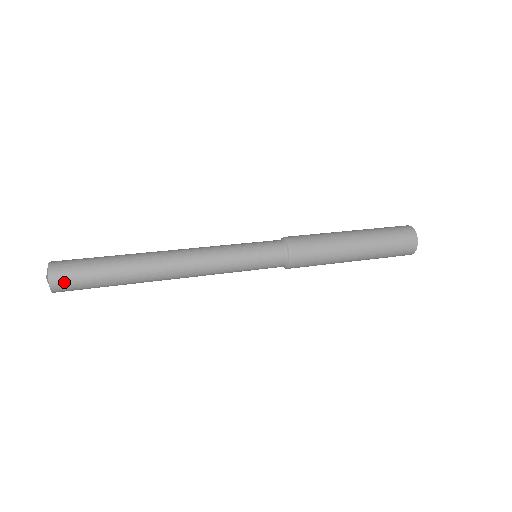
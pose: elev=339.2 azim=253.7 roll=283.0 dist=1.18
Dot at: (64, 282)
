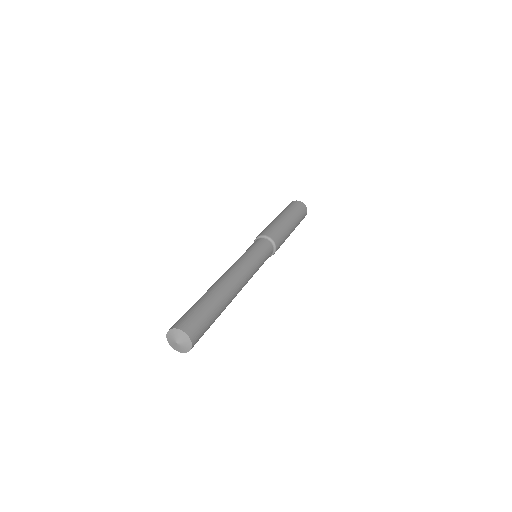
Dot at: occluded
